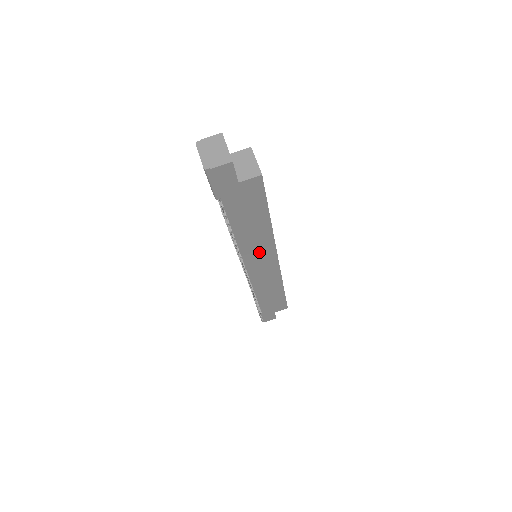
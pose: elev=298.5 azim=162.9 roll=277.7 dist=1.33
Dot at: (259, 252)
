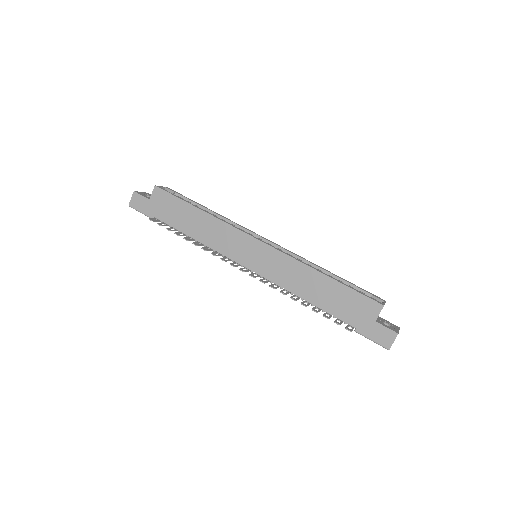
Dot at: (230, 242)
